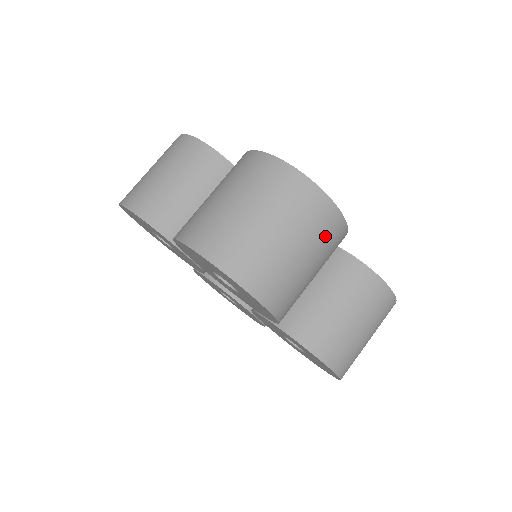
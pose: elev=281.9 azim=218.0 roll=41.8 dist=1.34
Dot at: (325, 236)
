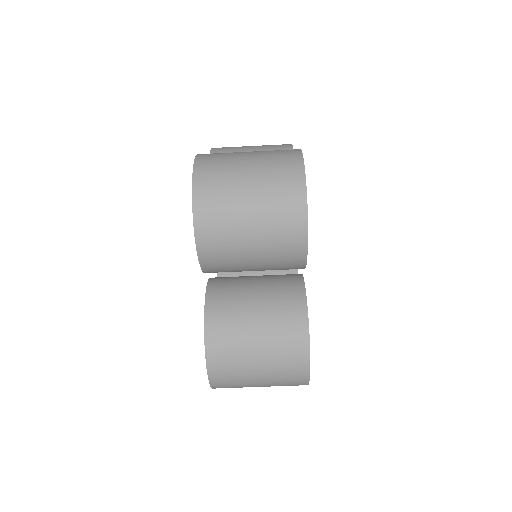
Dot at: occluded
